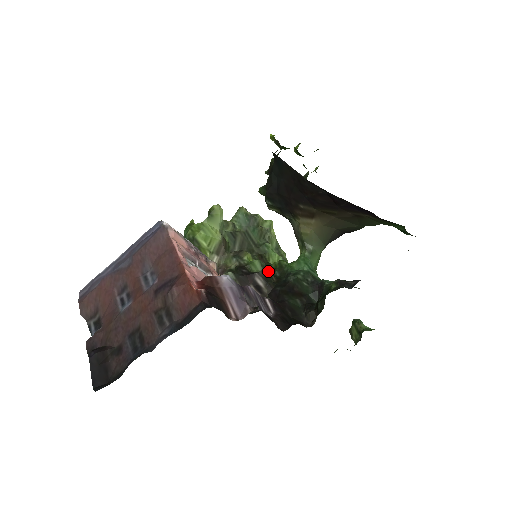
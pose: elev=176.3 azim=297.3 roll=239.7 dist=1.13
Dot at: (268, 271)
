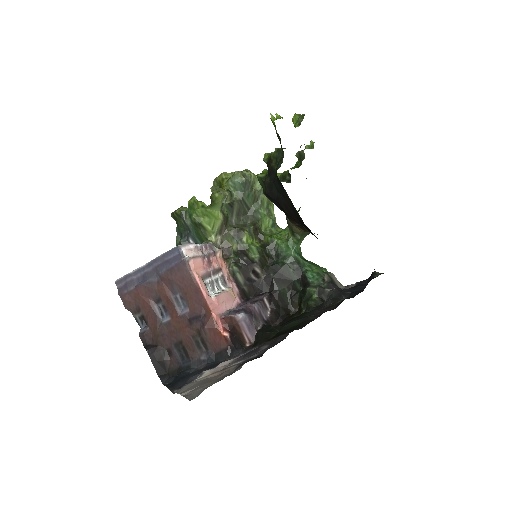
Dot at: (263, 255)
